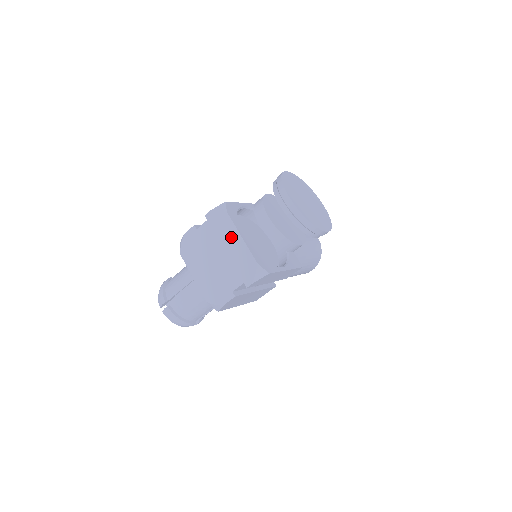
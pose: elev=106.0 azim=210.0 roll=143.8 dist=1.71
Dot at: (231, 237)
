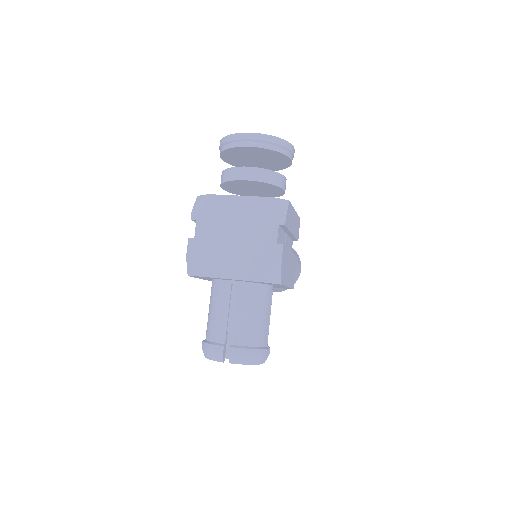
Dot at: (231, 206)
